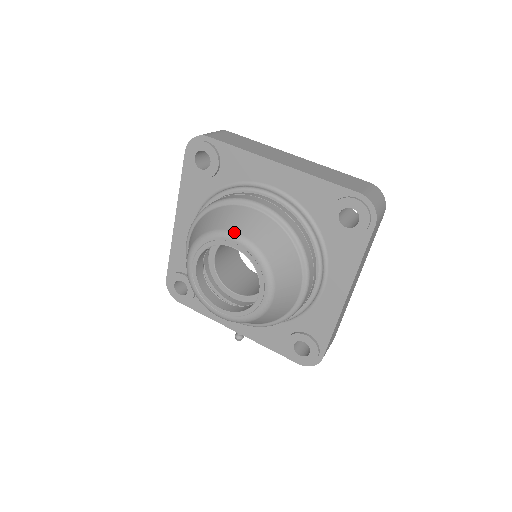
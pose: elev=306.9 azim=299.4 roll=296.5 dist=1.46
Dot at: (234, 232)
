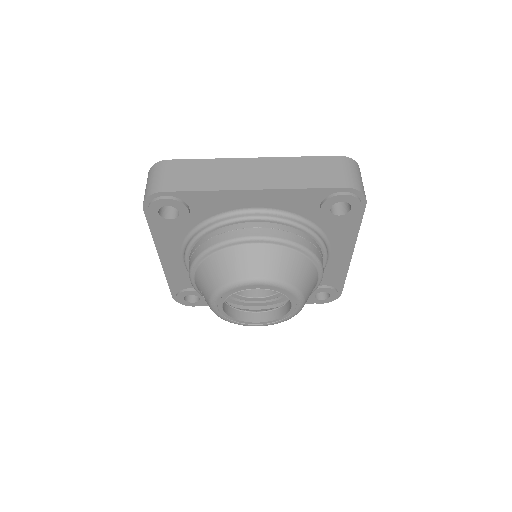
Dot at: (251, 278)
